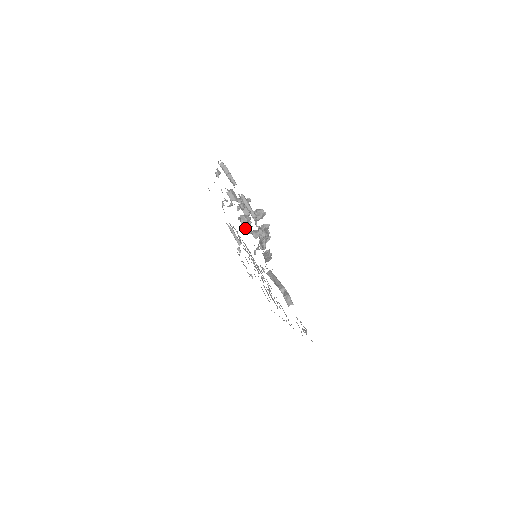
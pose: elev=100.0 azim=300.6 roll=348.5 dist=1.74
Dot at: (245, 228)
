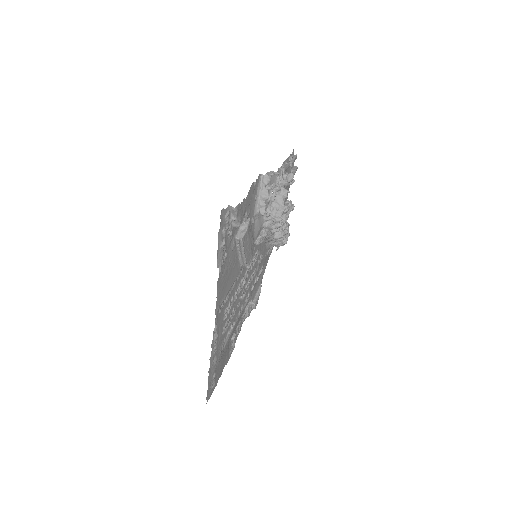
Dot at: occluded
